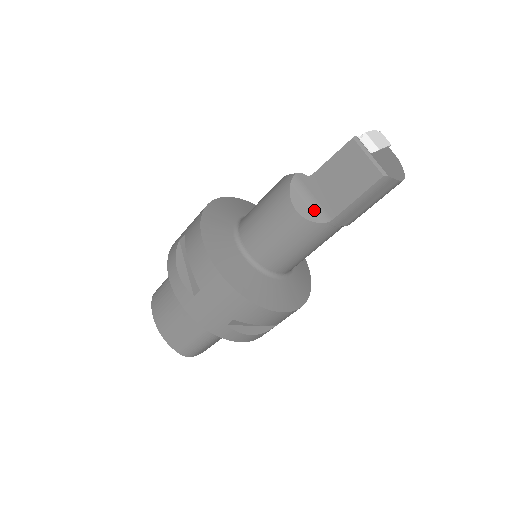
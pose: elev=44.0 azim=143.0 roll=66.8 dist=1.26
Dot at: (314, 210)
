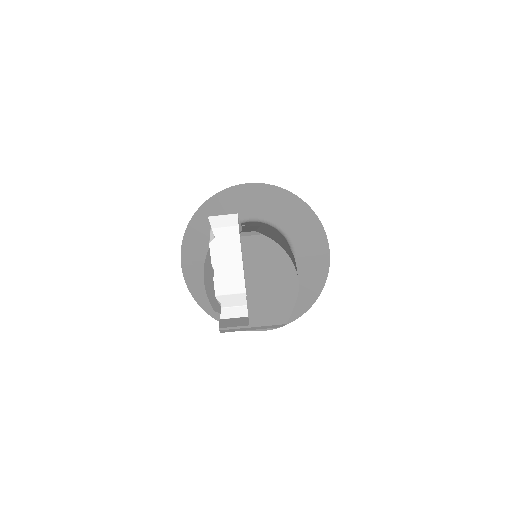
Dot at: occluded
